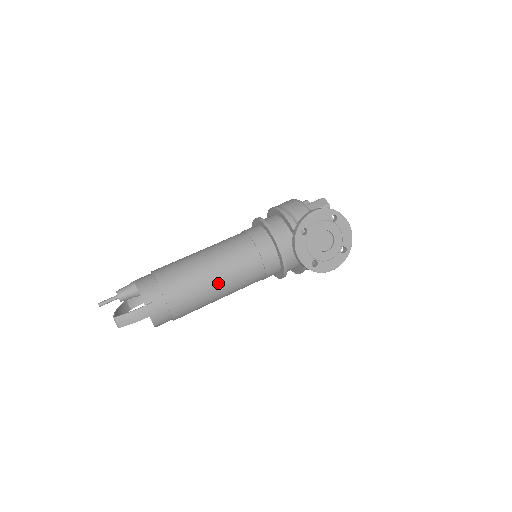
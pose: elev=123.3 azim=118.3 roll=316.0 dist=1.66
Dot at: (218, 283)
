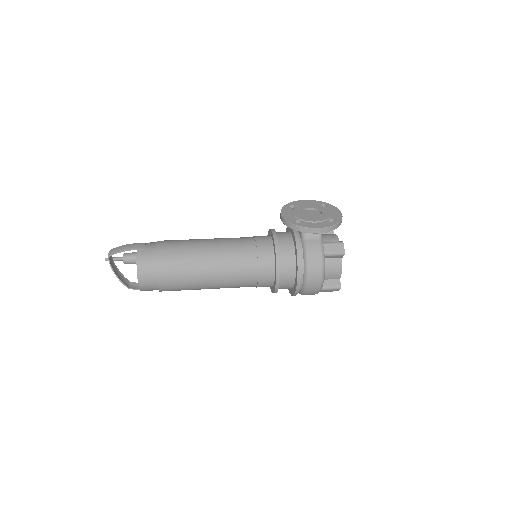
Dot at: (208, 245)
